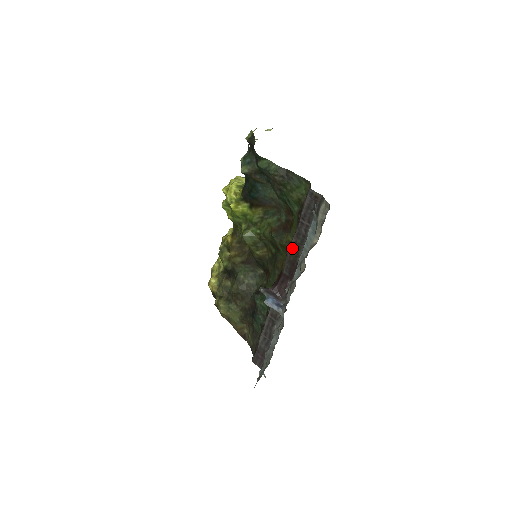
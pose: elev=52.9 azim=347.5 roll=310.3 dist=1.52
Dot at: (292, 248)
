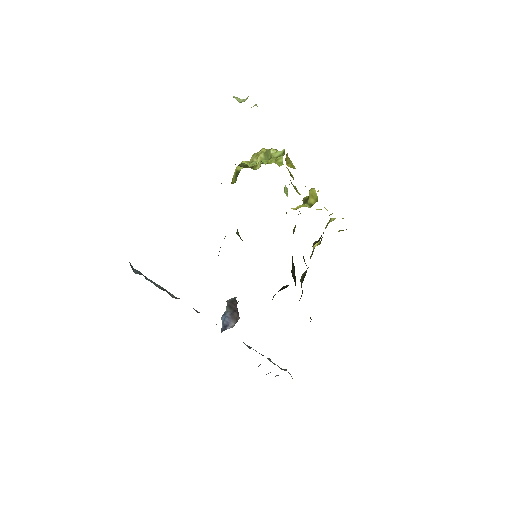
Dot at: occluded
